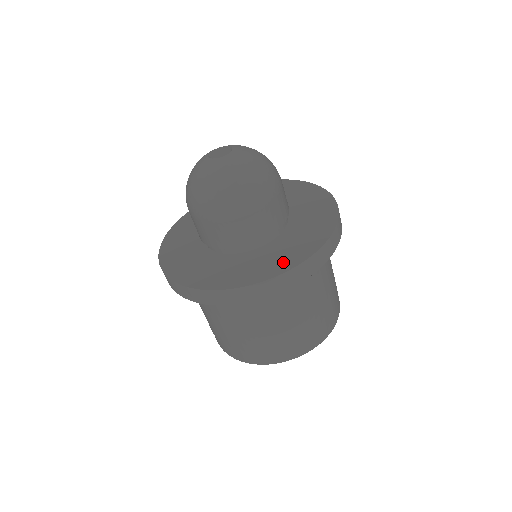
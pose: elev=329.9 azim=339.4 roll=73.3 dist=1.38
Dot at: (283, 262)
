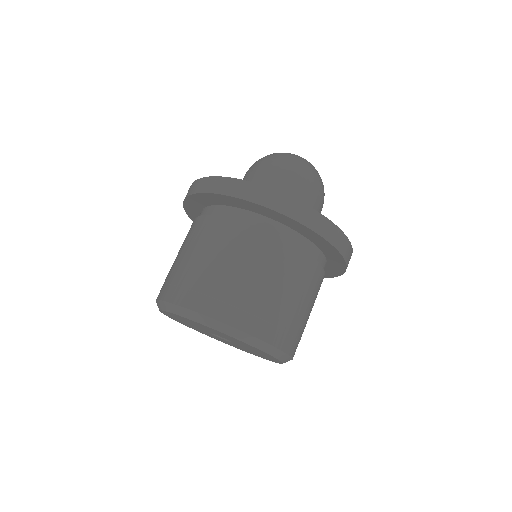
Dot at: occluded
